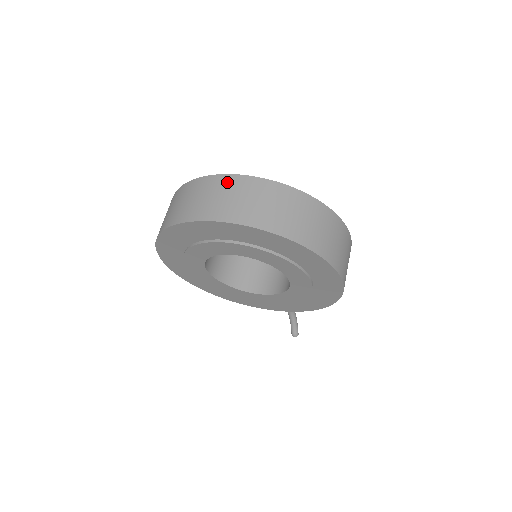
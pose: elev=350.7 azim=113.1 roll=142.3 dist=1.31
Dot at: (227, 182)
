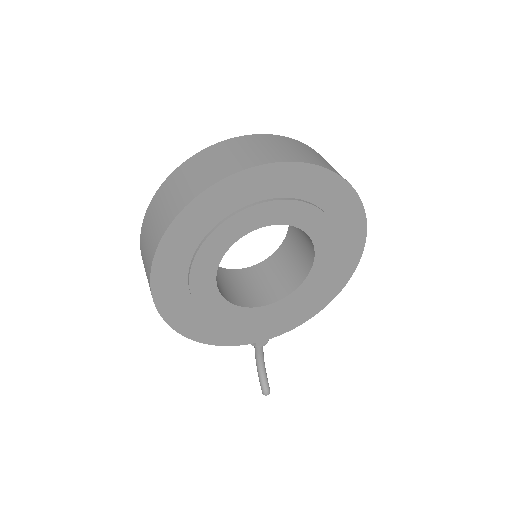
Dot at: (250, 139)
